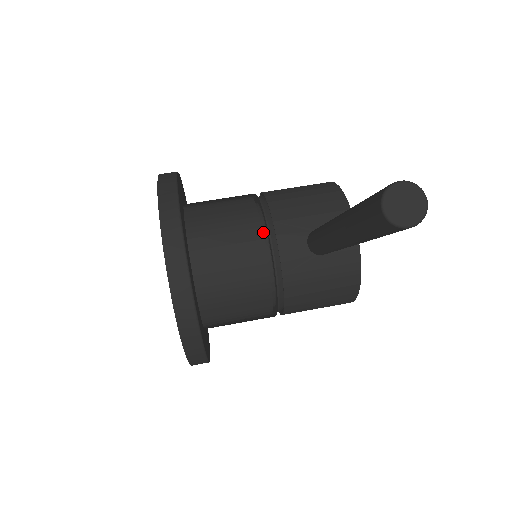
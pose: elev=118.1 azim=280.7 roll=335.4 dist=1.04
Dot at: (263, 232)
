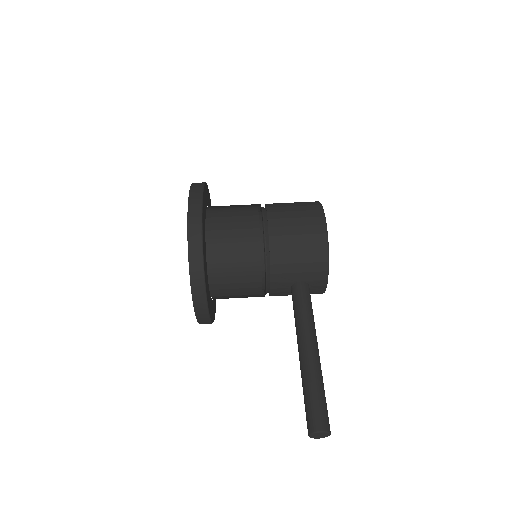
Dot at: (262, 273)
